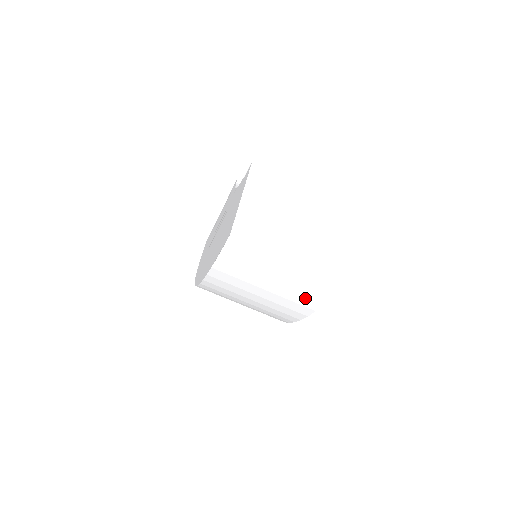
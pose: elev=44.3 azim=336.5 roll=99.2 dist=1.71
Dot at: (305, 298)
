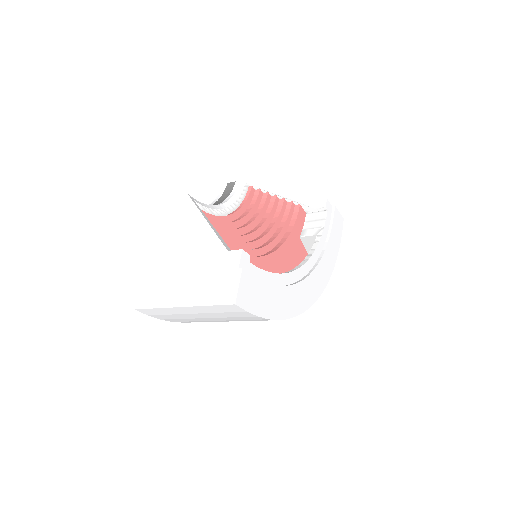
Dot at: (242, 317)
